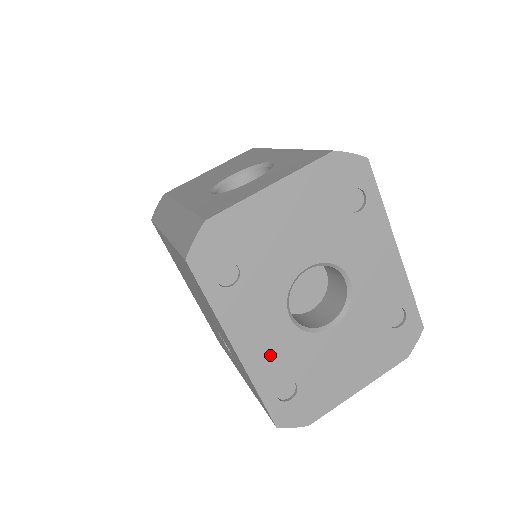
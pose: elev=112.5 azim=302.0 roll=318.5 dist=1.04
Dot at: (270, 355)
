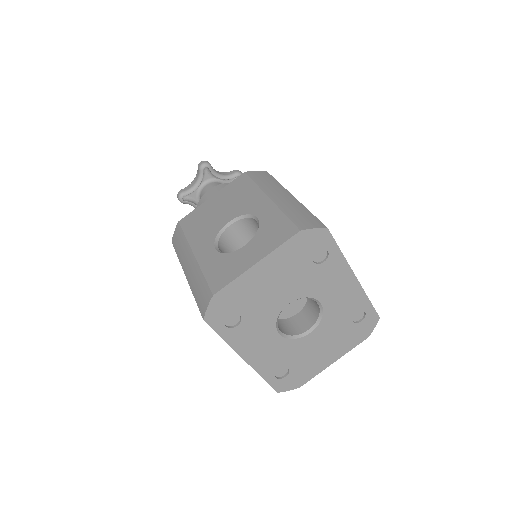
Dot at: (268, 357)
